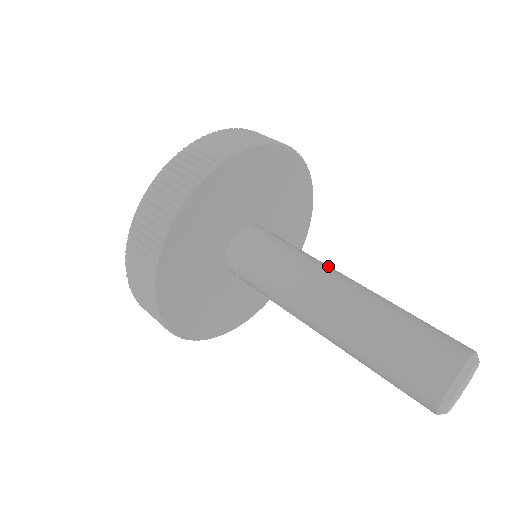
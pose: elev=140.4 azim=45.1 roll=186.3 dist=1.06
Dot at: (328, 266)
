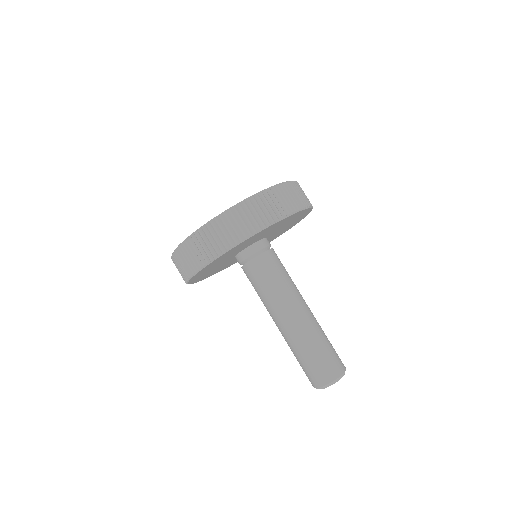
Dot at: (280, 301)
